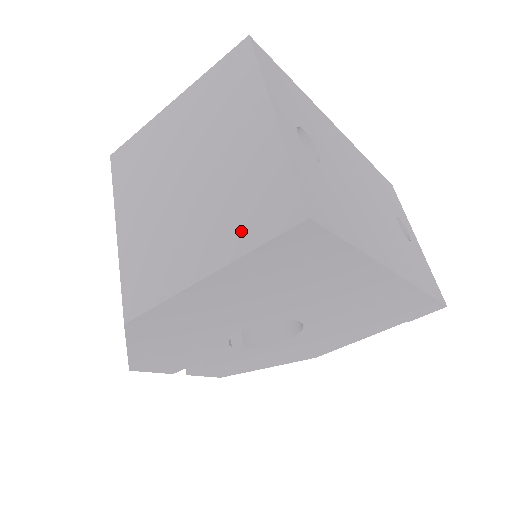
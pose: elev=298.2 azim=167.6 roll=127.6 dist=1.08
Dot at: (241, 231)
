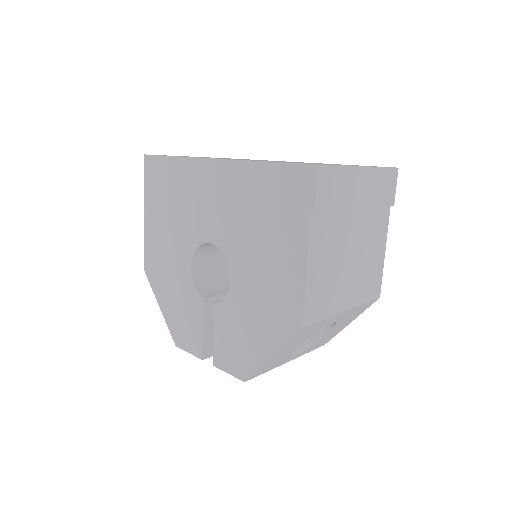
Dot at: occluded
